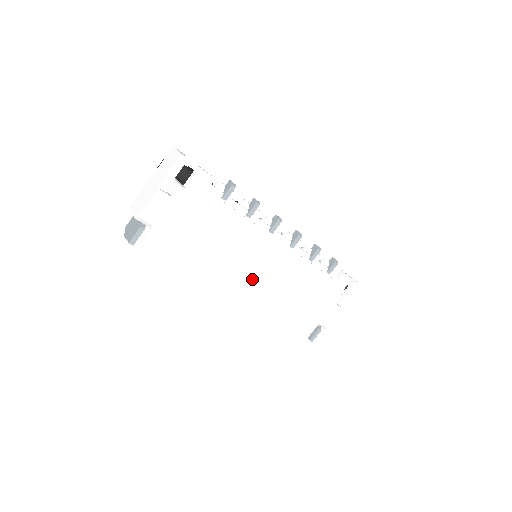
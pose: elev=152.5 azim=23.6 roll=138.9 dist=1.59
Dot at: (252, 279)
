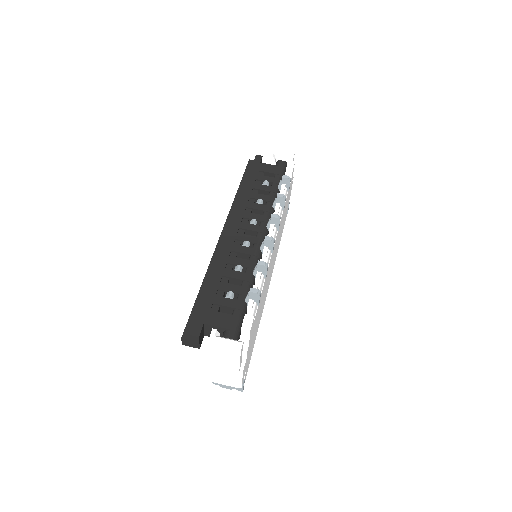
Dot at: occluded
